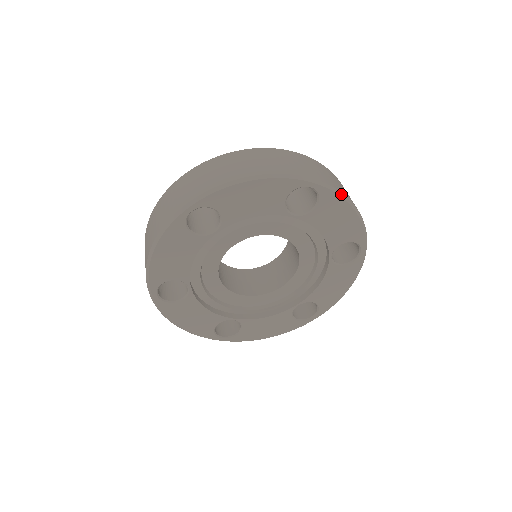
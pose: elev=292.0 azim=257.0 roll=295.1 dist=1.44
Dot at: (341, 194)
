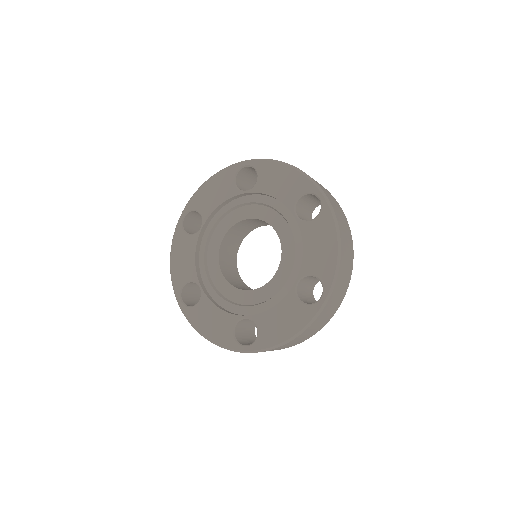
Dot at: (336, 222)
